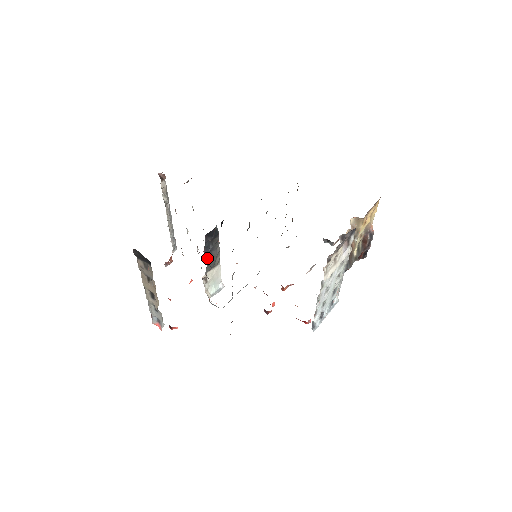
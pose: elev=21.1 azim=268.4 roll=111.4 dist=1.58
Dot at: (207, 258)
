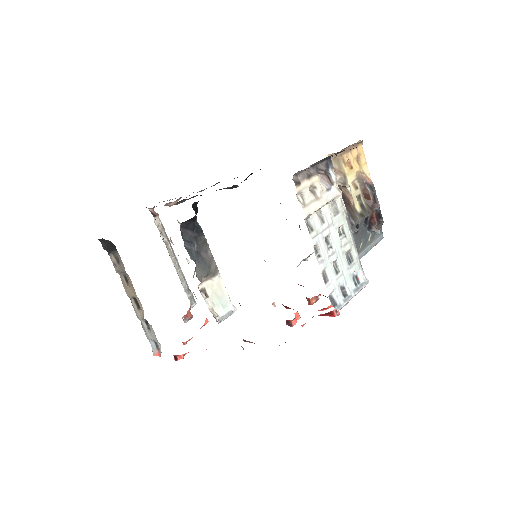
Dot at: (193, 256)
